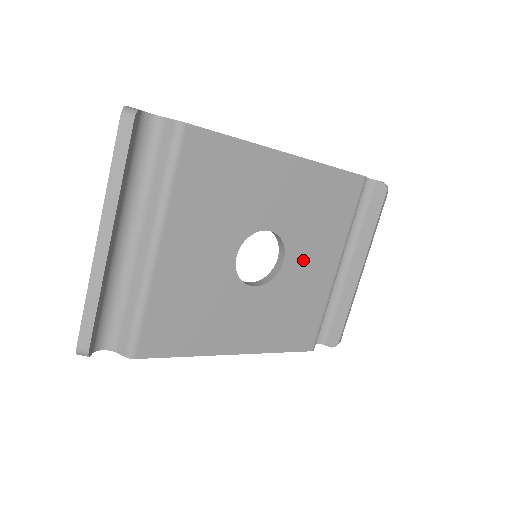
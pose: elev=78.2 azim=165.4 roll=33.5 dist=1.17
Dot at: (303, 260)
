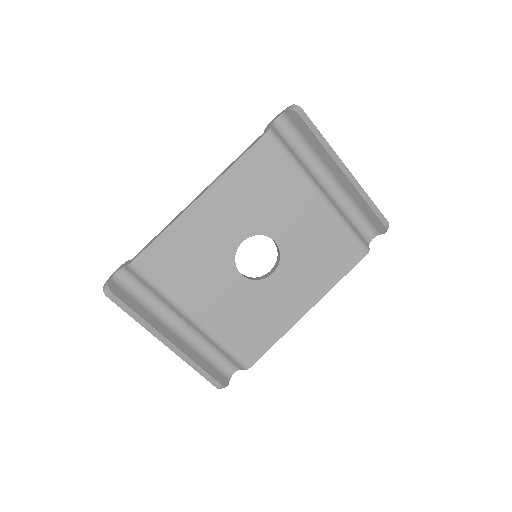
Dot at: (288, 225)
